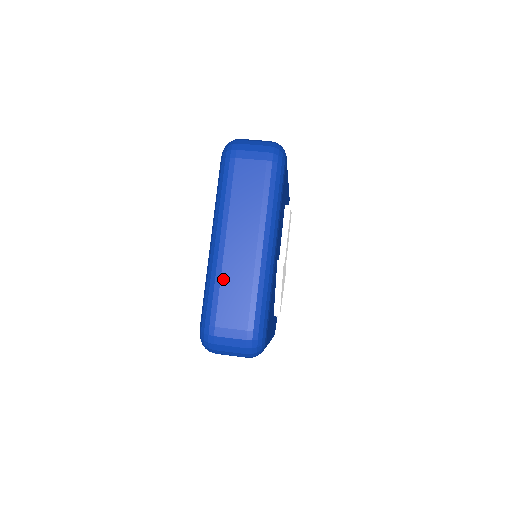
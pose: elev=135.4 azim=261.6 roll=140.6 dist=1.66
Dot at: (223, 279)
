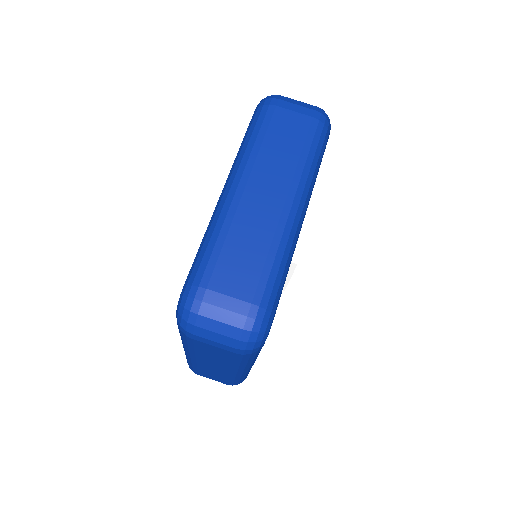
Dot at: (200, 369)
